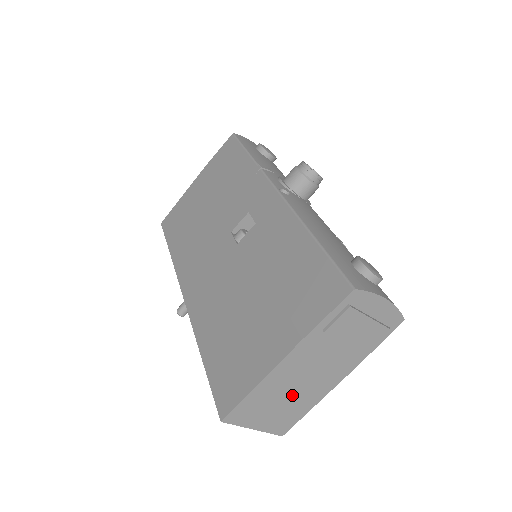
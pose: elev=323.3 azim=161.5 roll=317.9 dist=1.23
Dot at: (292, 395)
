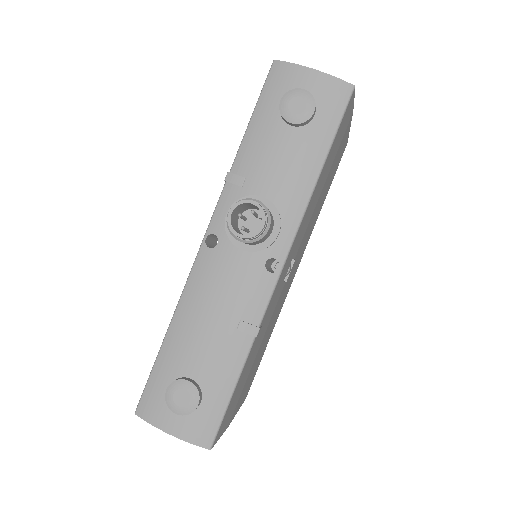
Dot at: occluded
